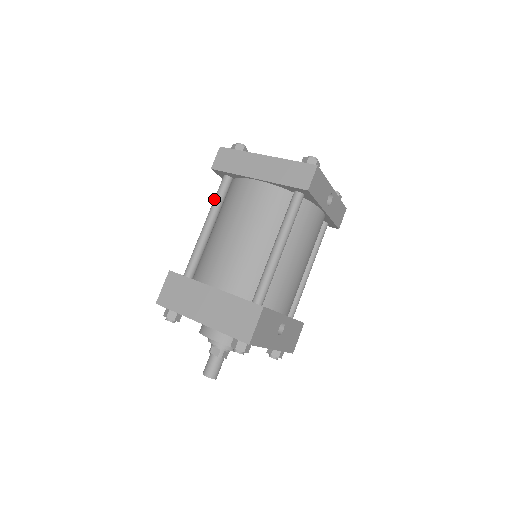
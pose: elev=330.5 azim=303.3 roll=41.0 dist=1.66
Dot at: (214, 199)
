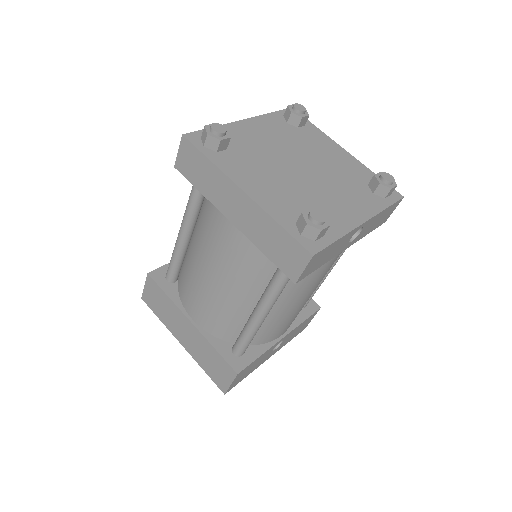
Dot at: (187, 204)
